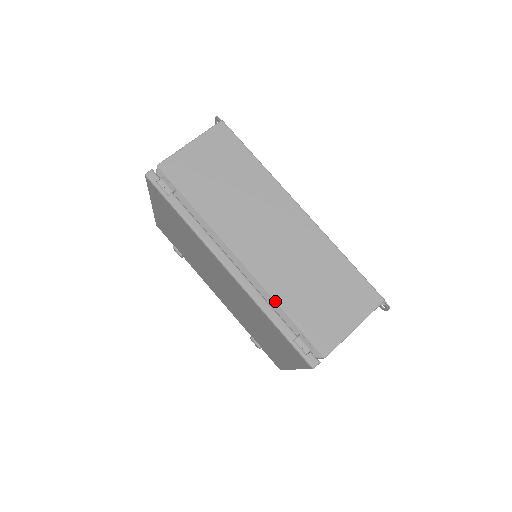
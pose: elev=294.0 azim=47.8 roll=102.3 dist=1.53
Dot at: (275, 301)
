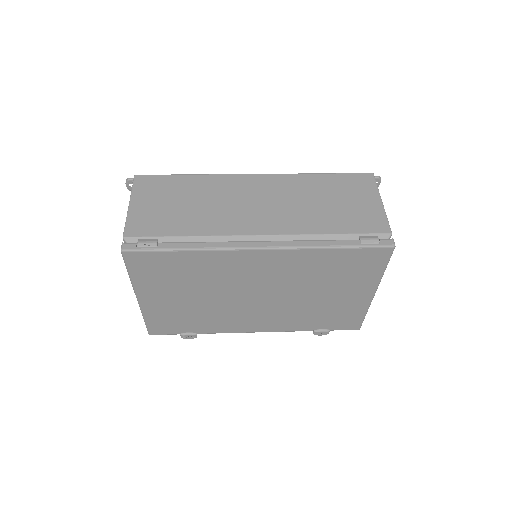
Dot at: (317, 235)
